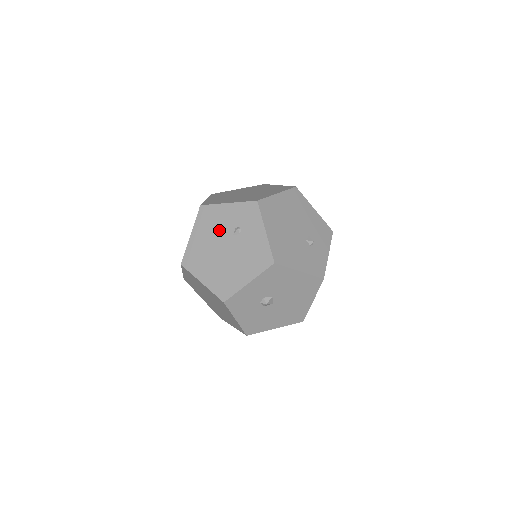
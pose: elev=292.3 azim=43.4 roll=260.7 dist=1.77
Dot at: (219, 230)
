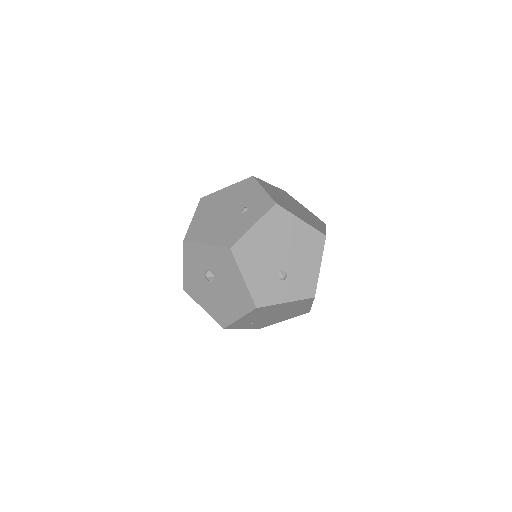
Dot at: (239, 199)
